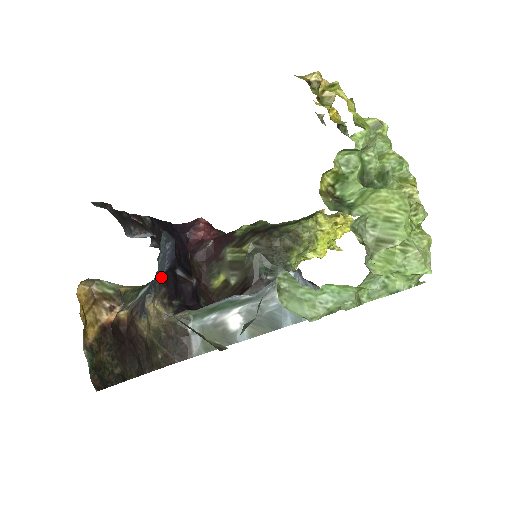
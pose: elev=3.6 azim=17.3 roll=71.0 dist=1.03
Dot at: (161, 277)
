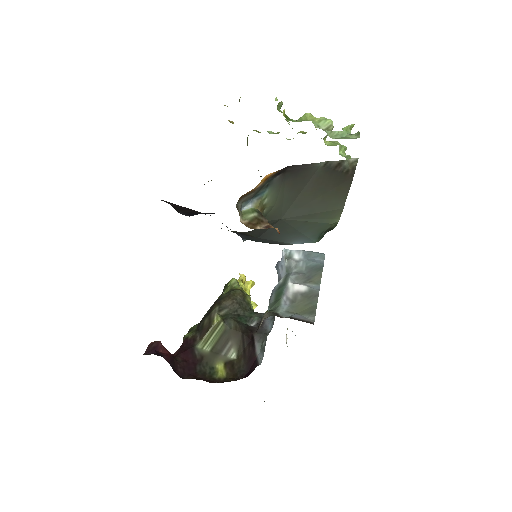
Dot at: occluded
